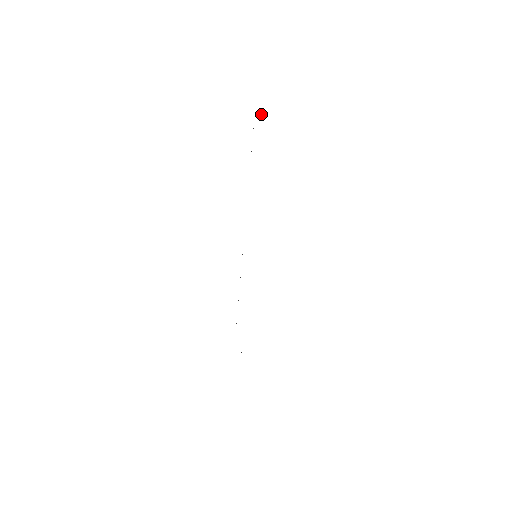
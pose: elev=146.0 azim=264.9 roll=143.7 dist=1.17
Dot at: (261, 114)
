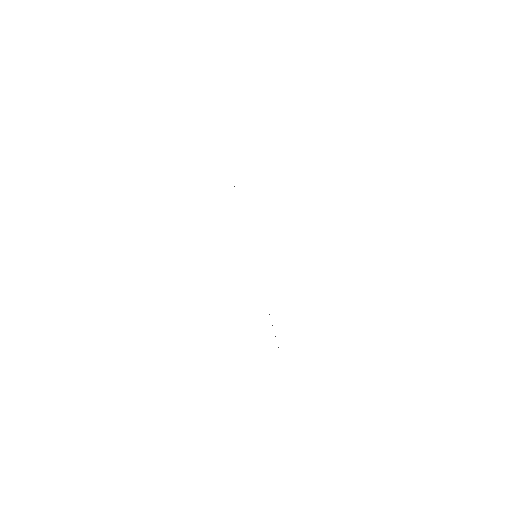
Dot at: occluded
